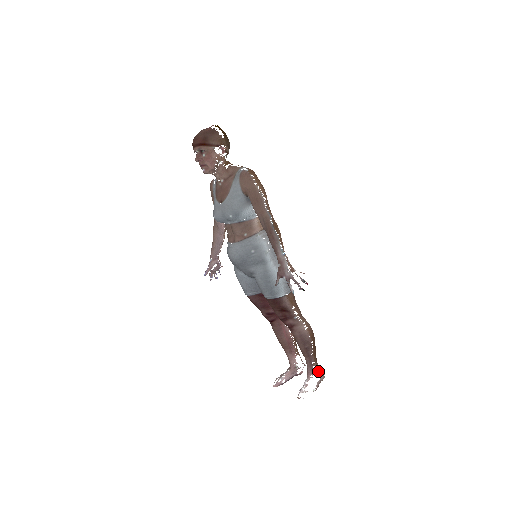
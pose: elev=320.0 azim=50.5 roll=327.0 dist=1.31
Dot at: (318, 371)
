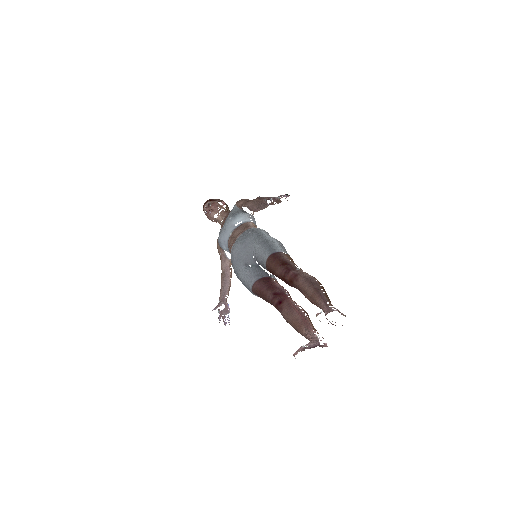
Dot at: (336, 310)
